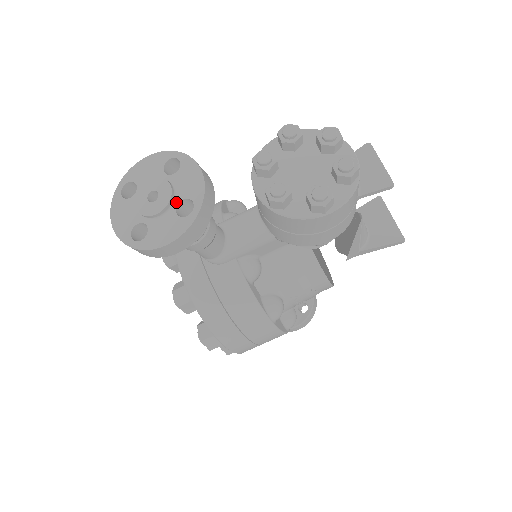
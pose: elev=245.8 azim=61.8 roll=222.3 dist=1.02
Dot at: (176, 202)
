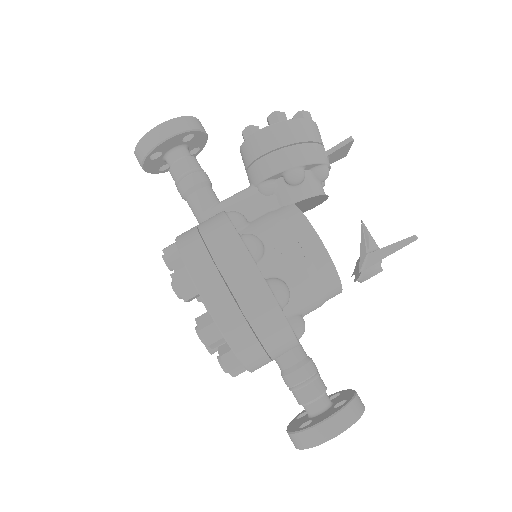
Dot at: occluded
